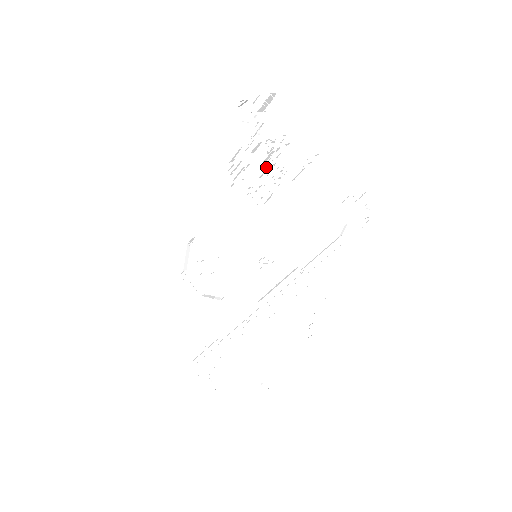
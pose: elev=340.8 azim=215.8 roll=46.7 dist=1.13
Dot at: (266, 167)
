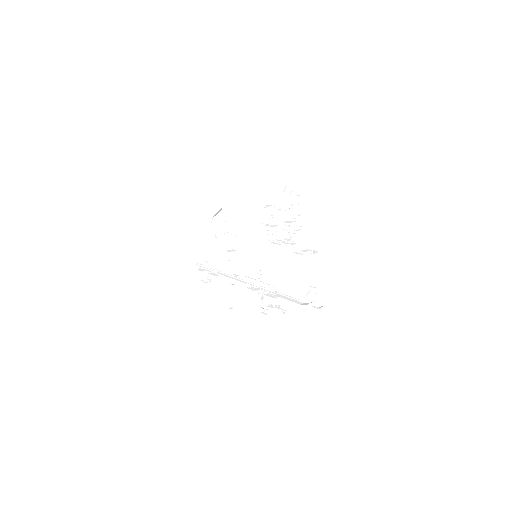
Dot at: (285, 226)
